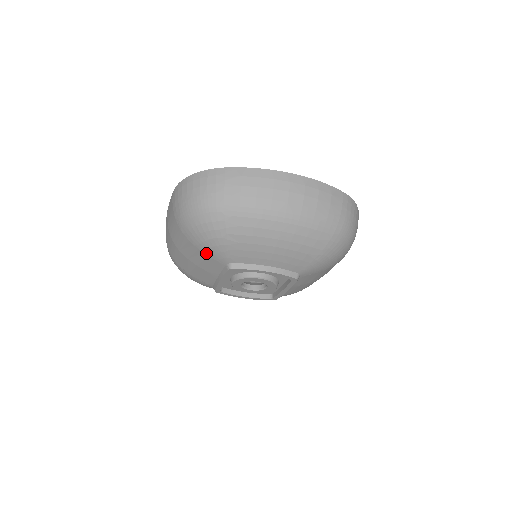
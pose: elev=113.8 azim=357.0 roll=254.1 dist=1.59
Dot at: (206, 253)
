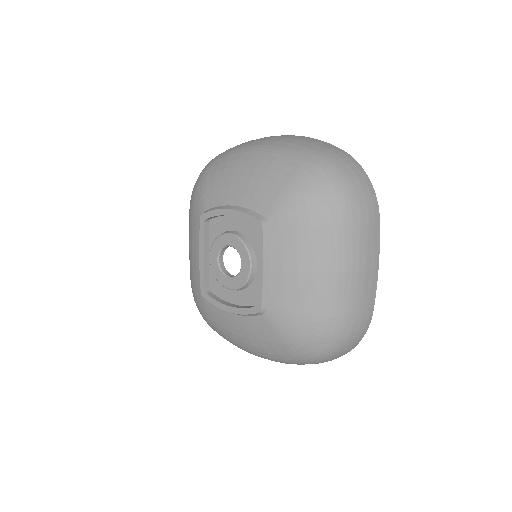
Dot at: (193, 213)
